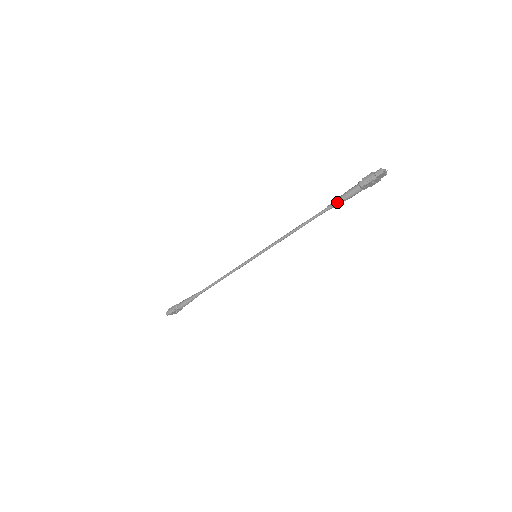
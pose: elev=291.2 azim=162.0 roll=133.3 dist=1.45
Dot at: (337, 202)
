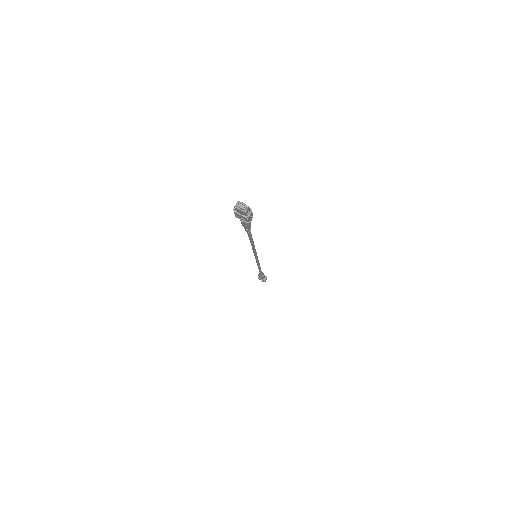
Dot at: occluded
